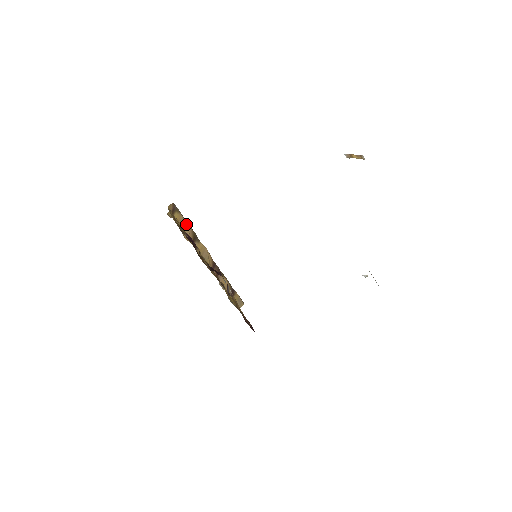
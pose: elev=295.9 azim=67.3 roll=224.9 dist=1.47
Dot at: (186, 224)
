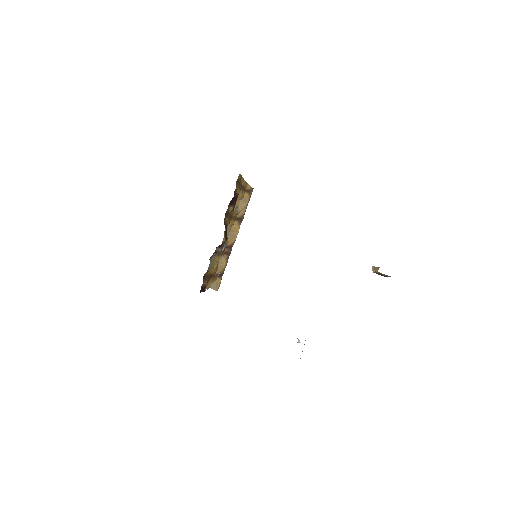
Dot at: (245, 206)
